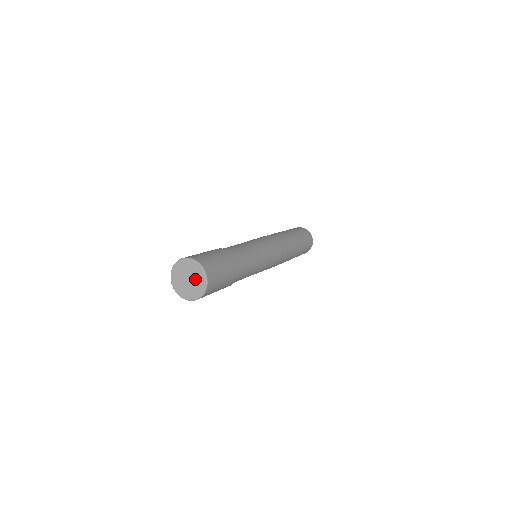
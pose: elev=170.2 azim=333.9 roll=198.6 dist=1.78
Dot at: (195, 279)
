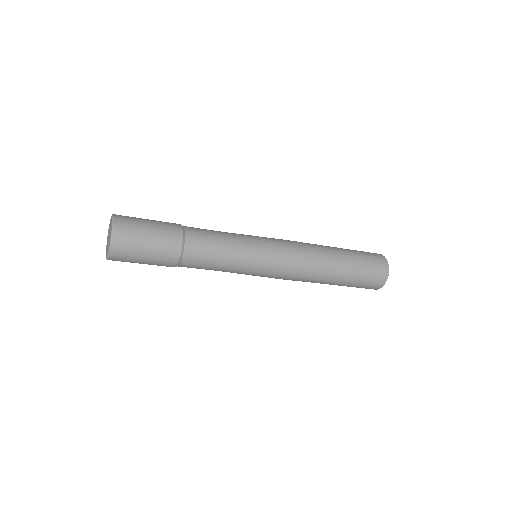
Dot at: (109, 238)
